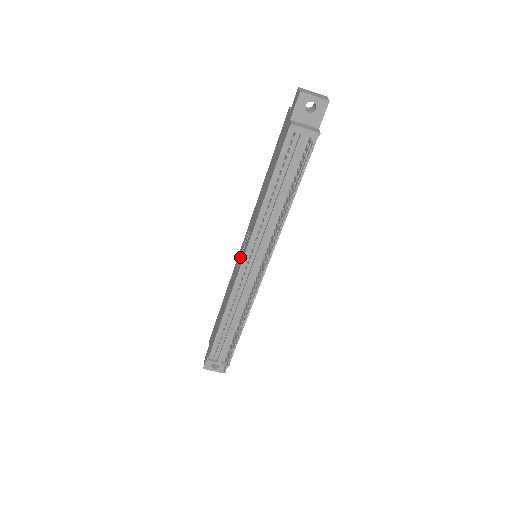
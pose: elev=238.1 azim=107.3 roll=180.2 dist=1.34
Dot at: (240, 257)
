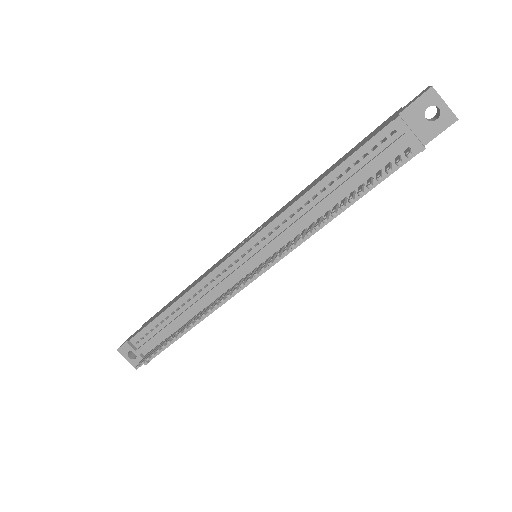
Dot at: occluded
